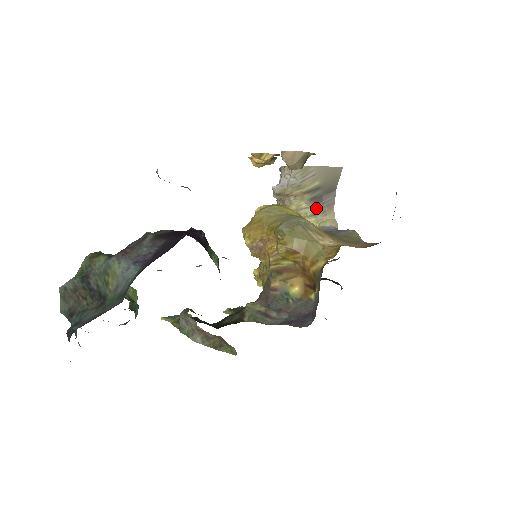
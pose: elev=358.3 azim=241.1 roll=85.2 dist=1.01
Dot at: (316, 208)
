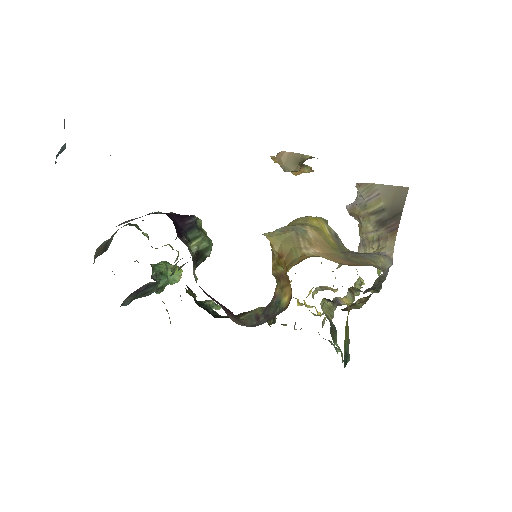
Dot at: (380, 232)
